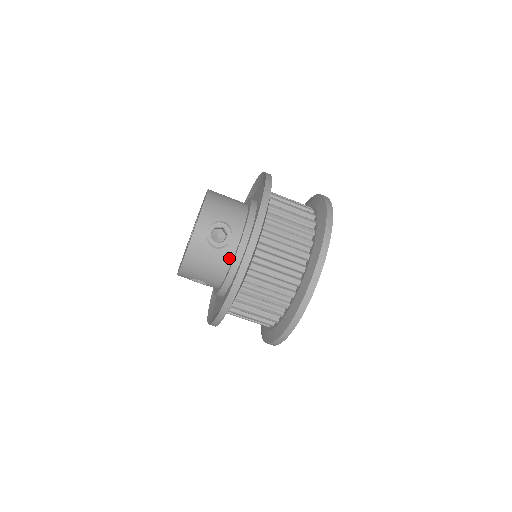
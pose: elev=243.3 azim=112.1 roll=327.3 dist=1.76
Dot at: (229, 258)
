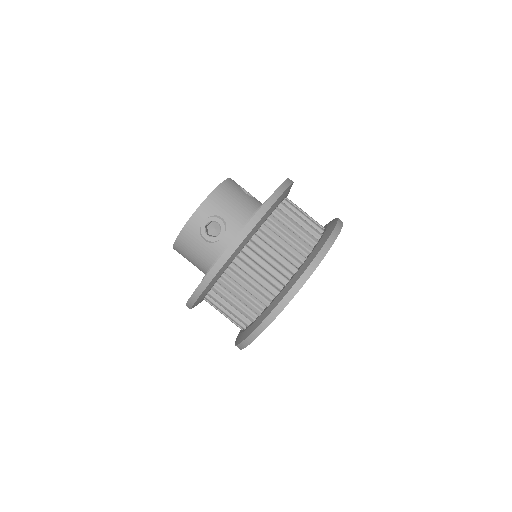
Dot at: (257, 204)
